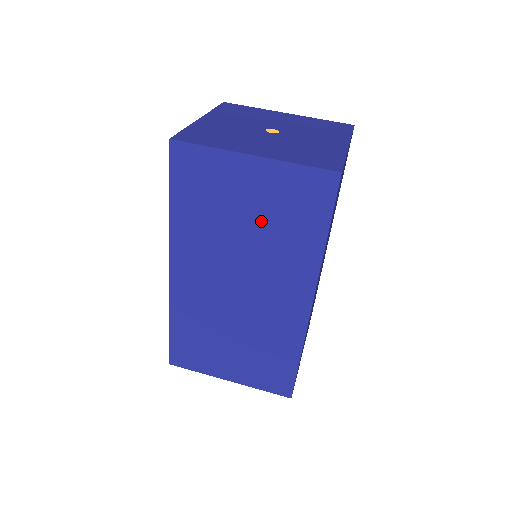
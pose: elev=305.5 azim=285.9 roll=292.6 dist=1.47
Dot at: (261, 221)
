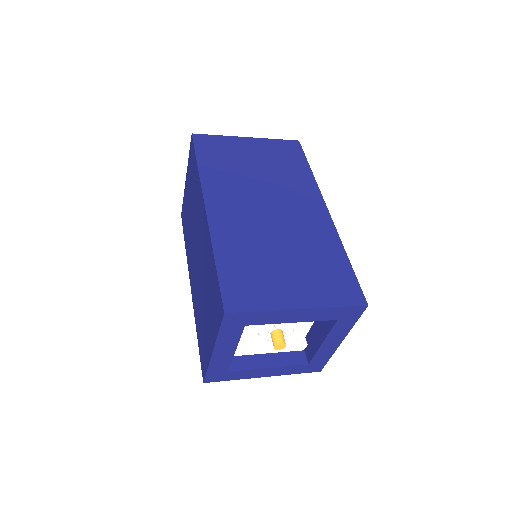
Dot at: (267, 166)
